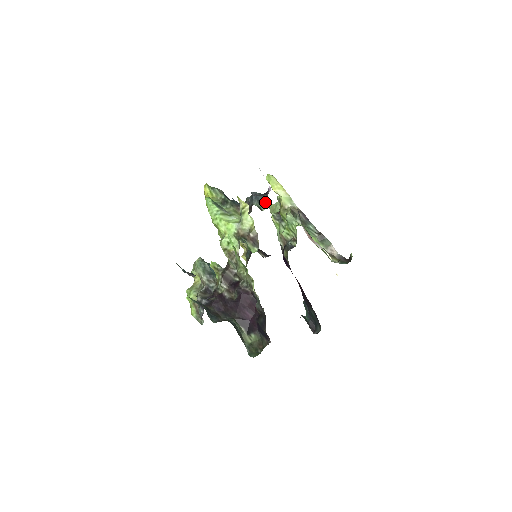
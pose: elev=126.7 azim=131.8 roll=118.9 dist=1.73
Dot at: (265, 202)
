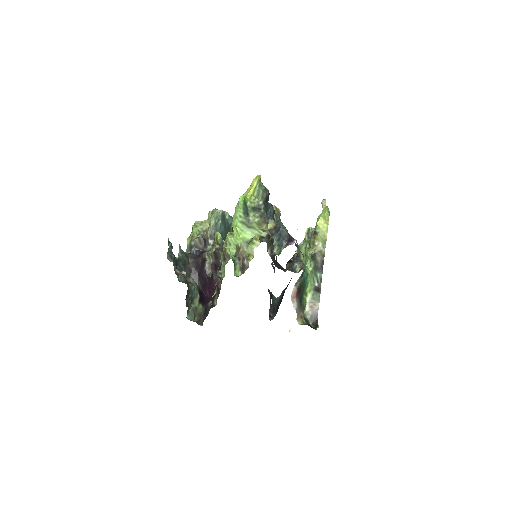
Dot at: (281, 246)
